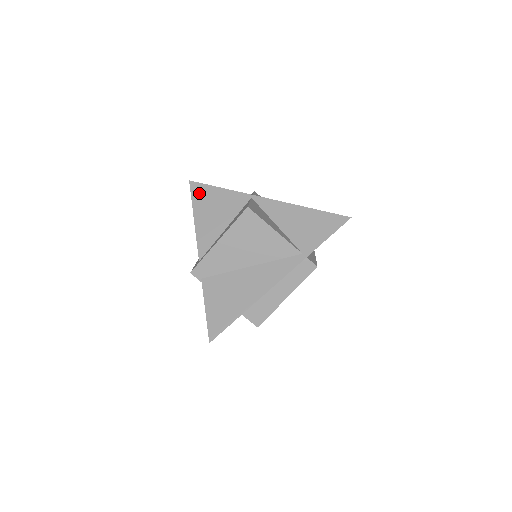
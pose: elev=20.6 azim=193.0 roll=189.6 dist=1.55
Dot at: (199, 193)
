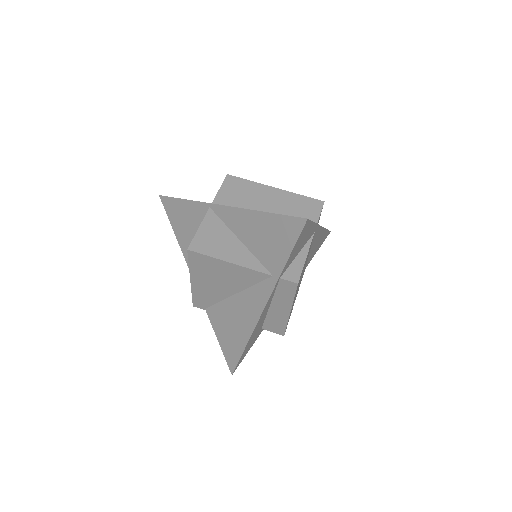
Dot at: (170, 210)
